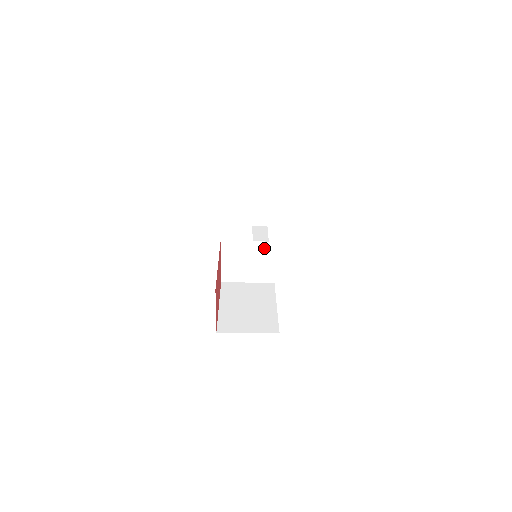
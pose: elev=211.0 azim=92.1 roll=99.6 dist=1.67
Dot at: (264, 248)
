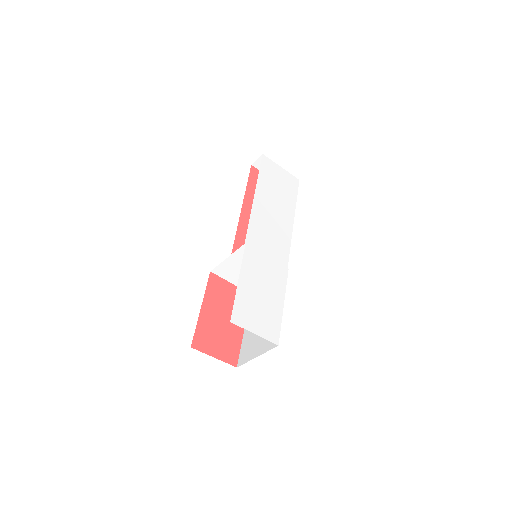
Dot at: occluded
